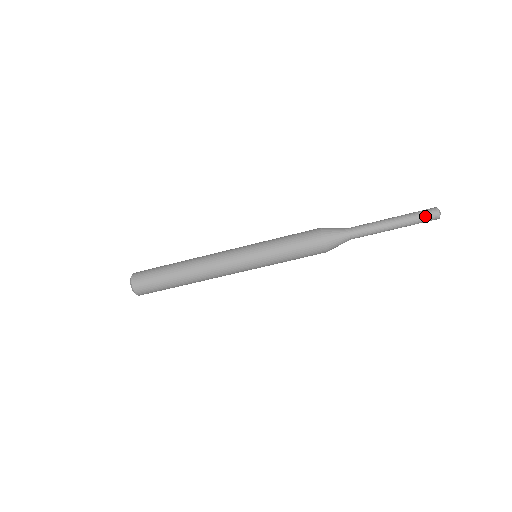
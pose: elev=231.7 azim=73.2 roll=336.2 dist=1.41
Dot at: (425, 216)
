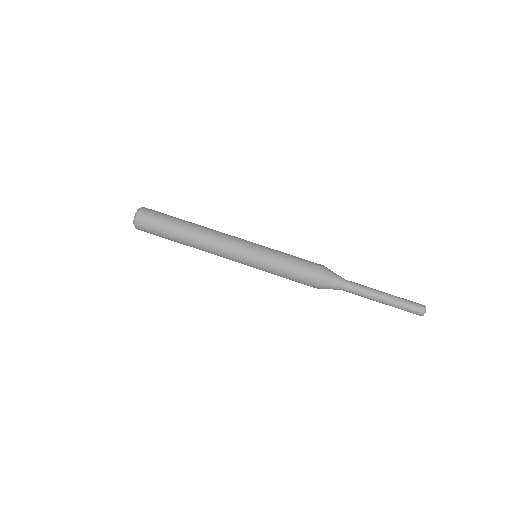
Dot at: (413, 302)
